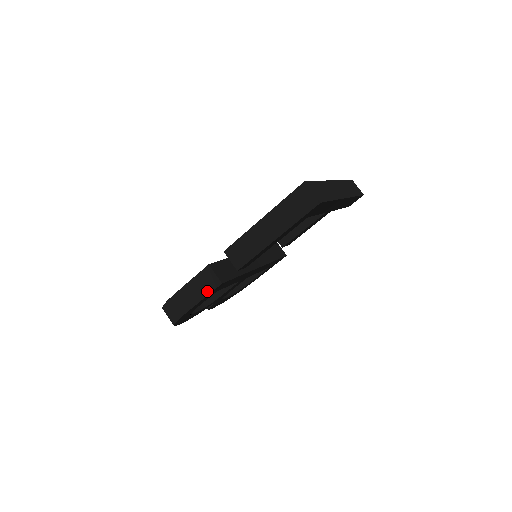
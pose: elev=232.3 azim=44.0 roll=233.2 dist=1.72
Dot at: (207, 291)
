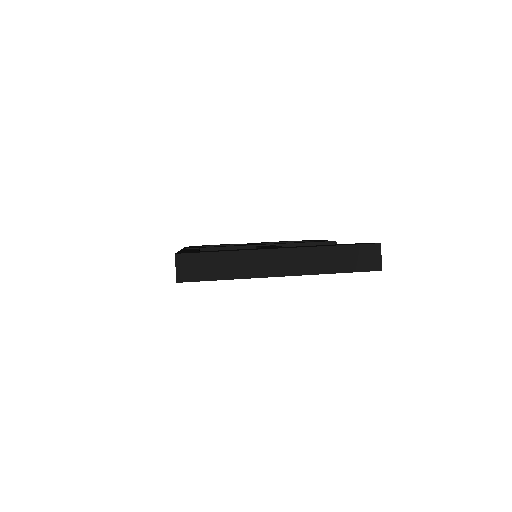
Dot at: occluded
